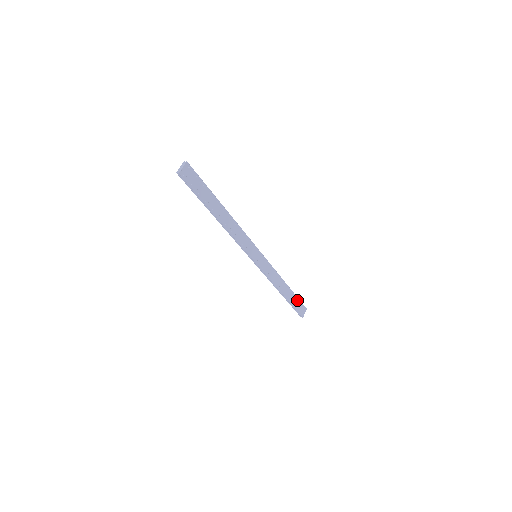
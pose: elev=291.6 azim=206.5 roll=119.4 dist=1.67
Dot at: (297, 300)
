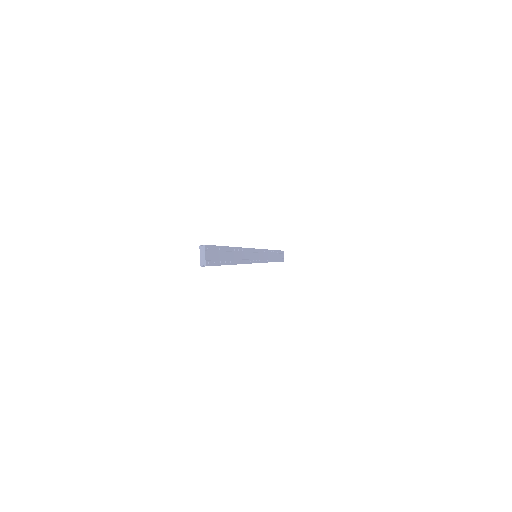
Dot at: (279, 253)
